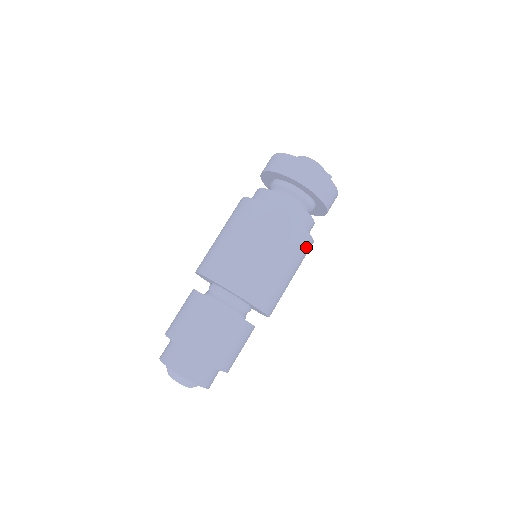
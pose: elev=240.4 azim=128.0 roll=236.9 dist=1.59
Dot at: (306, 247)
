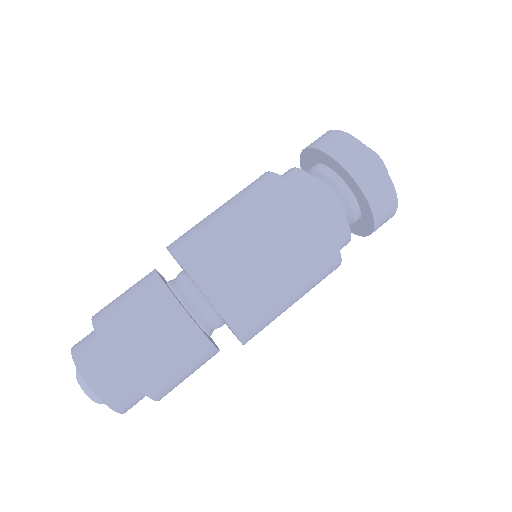
Dot at: occluded
